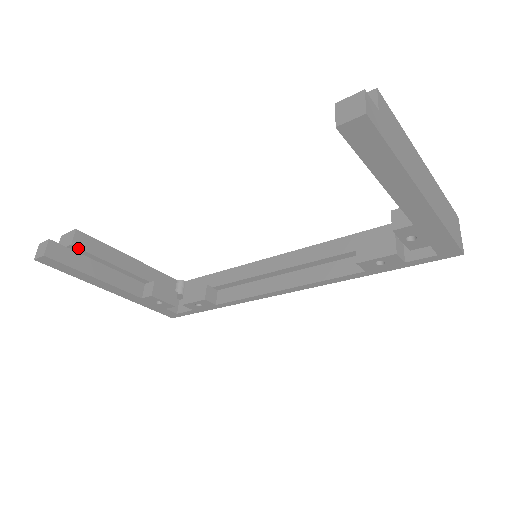
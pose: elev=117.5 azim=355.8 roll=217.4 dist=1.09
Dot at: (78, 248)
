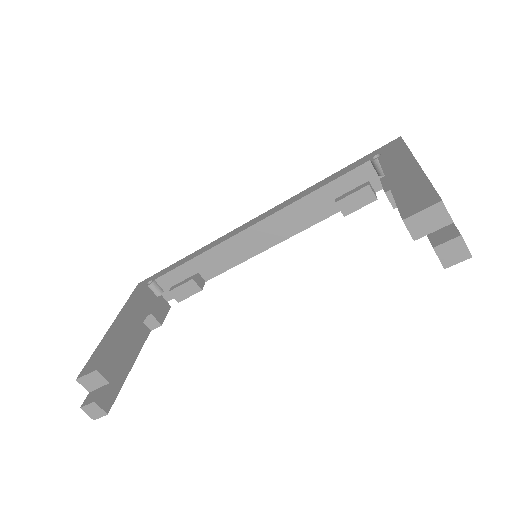
Dot at: (112, 377)
